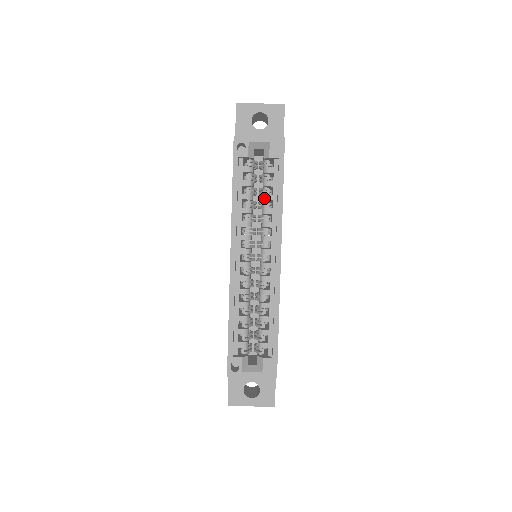
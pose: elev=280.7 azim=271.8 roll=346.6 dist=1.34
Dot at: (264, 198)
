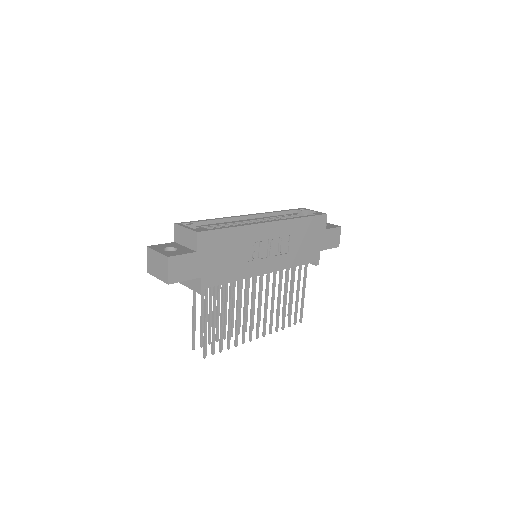
Dot at: occluded
